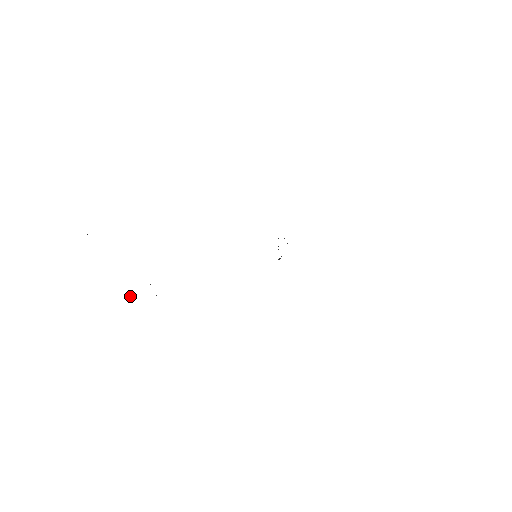
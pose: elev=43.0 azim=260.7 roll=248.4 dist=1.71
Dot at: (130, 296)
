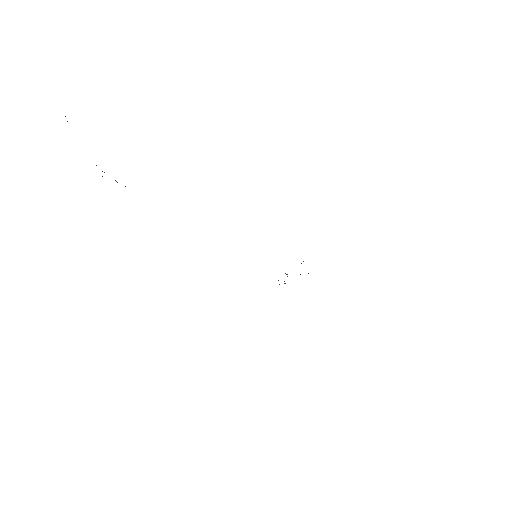
Dot at: occluded
